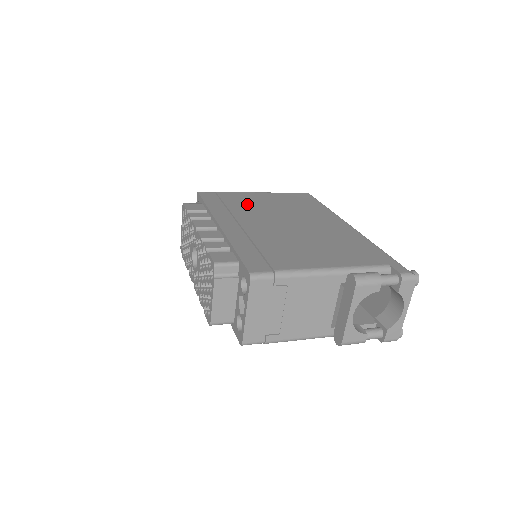
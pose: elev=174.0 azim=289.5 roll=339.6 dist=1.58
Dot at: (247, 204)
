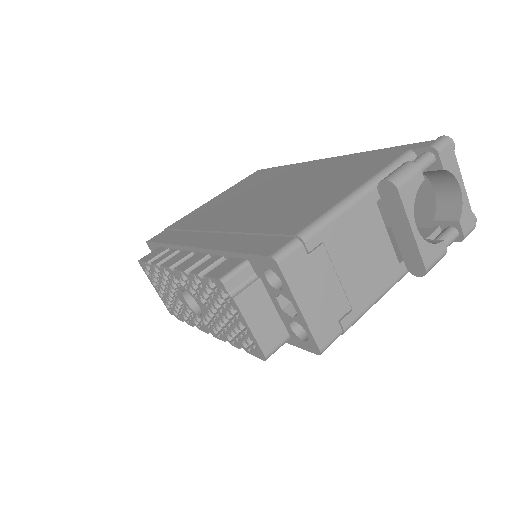
Dot at: (206, 214)
